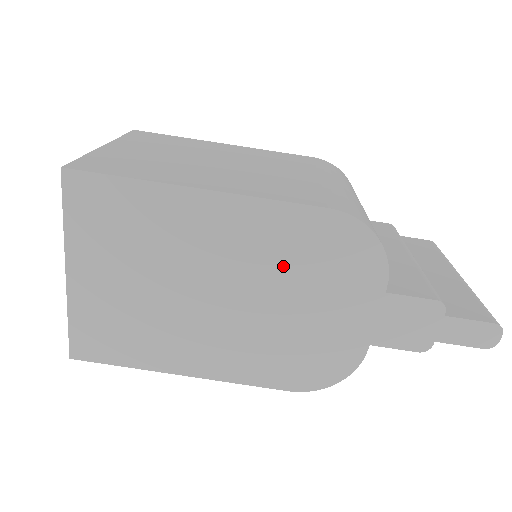
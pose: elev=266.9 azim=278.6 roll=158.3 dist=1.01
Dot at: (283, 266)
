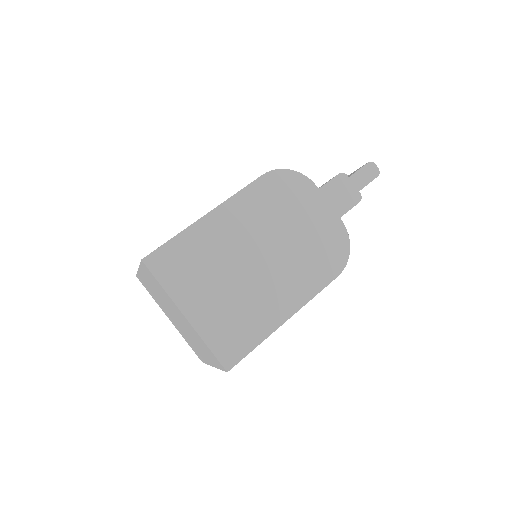
Dot at: (271, 216)
